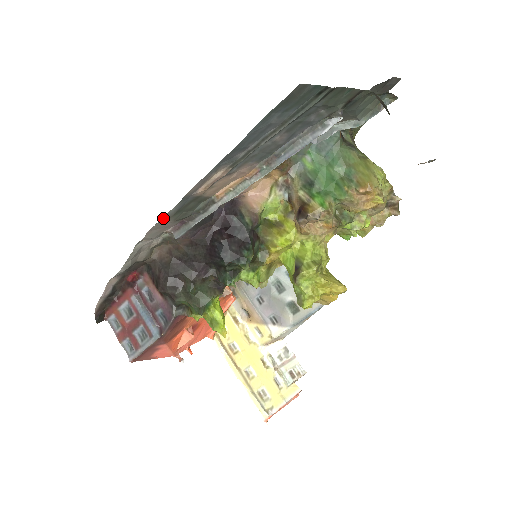
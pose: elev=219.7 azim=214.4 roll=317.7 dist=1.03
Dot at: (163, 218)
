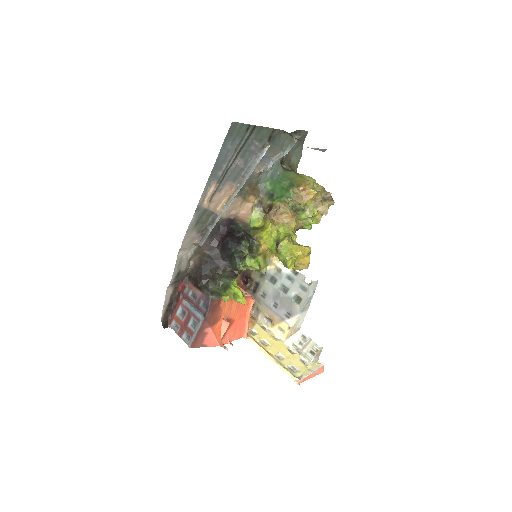
Dot at: (189, 227)
